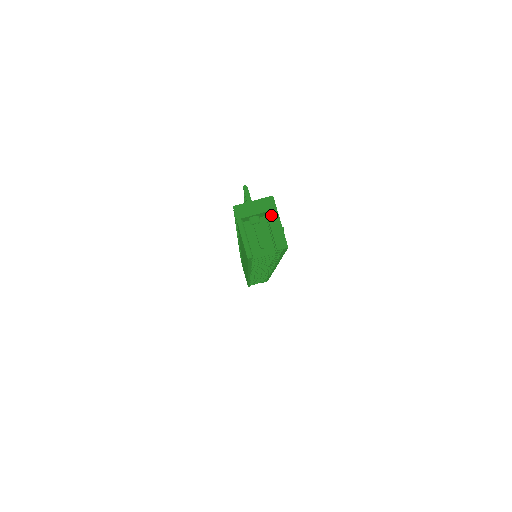
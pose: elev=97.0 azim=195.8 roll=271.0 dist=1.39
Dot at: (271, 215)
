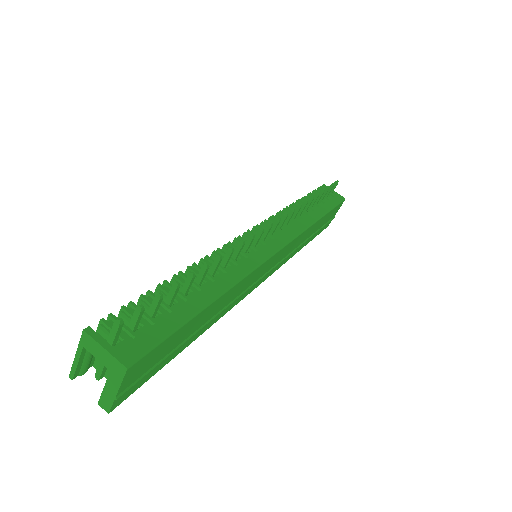
Dot at: (113, 378)
